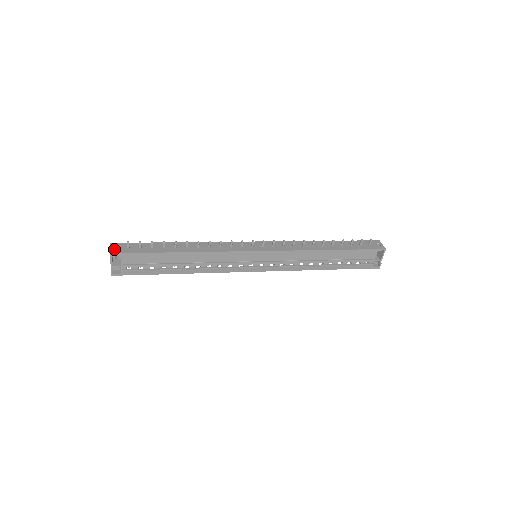
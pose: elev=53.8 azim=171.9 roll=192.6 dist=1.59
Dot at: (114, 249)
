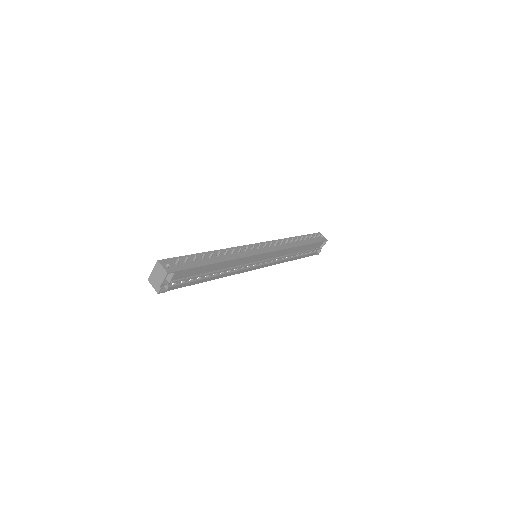
Dot at: (167, 267)
